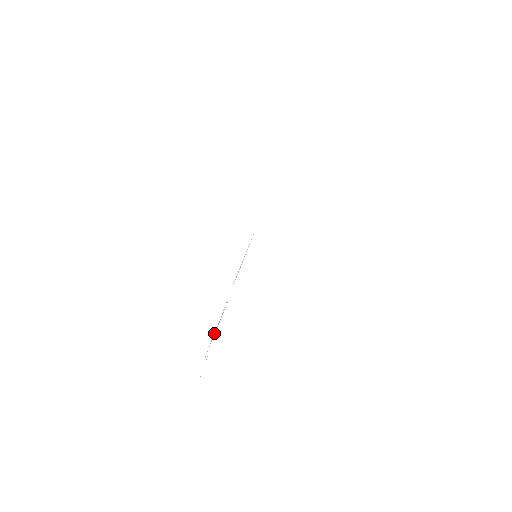
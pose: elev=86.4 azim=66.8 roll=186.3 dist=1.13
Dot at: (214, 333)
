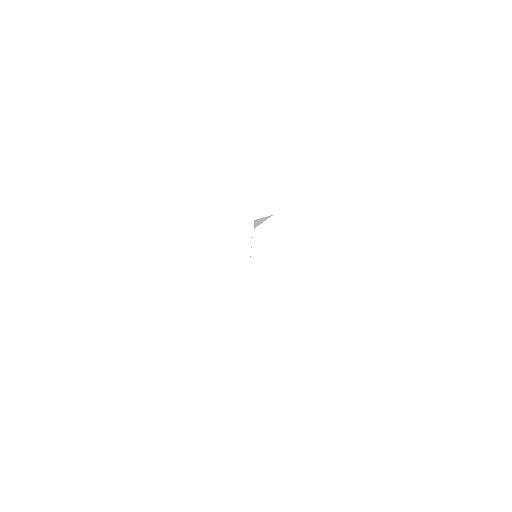
Dot at: occluded
